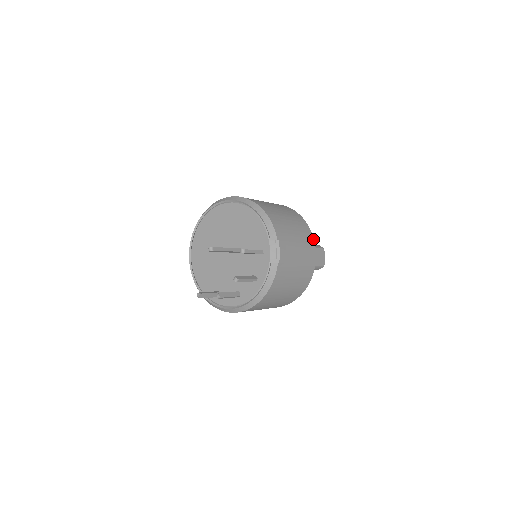
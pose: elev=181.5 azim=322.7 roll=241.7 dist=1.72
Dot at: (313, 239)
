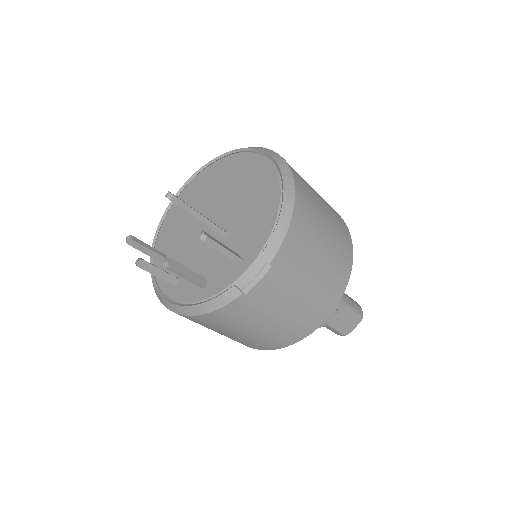
Dot at: (337, 302)
